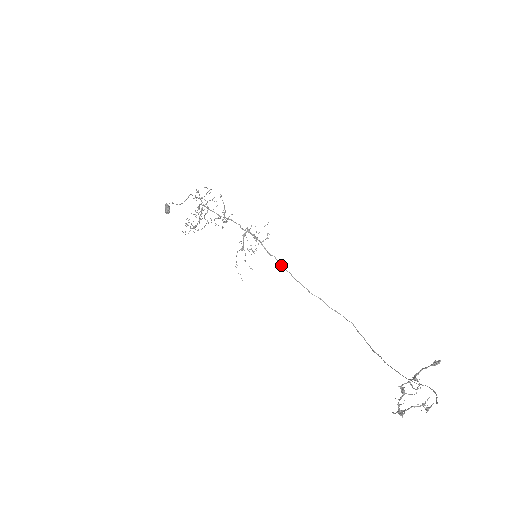
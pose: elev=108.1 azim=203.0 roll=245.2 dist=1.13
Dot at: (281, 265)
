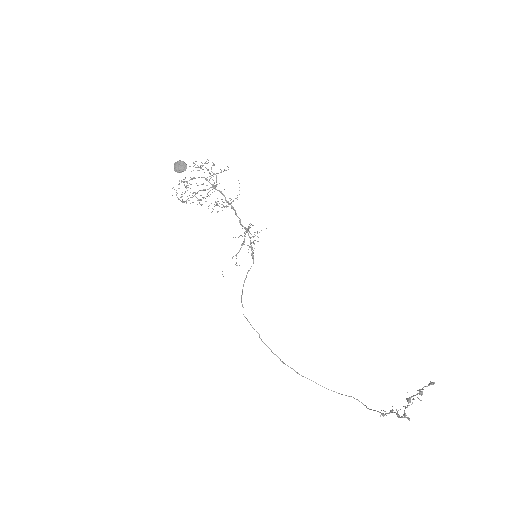
Dot at: occluded
